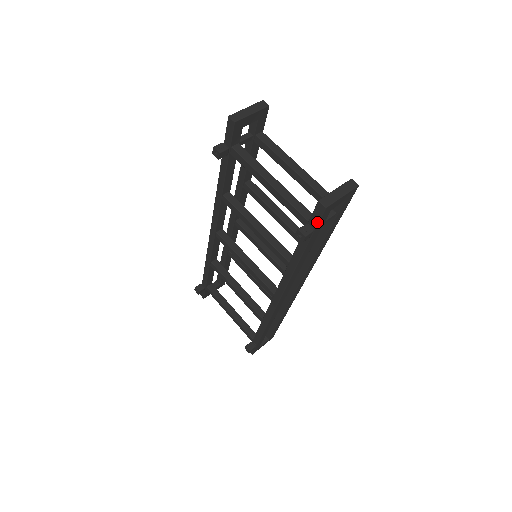
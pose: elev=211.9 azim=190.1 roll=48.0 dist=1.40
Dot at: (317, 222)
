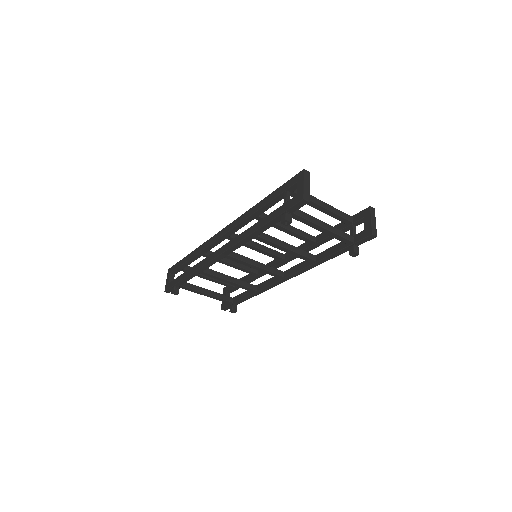
Dot at: occluded
